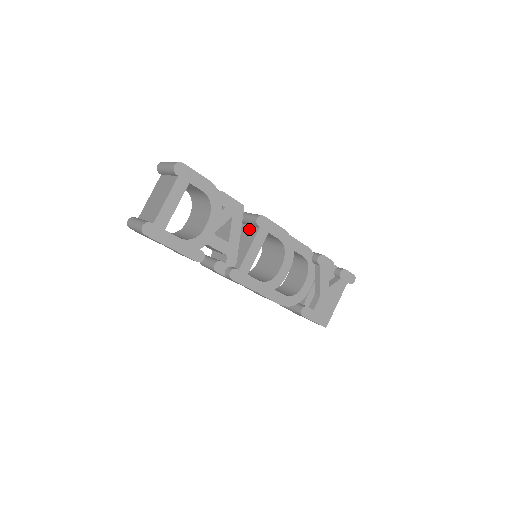
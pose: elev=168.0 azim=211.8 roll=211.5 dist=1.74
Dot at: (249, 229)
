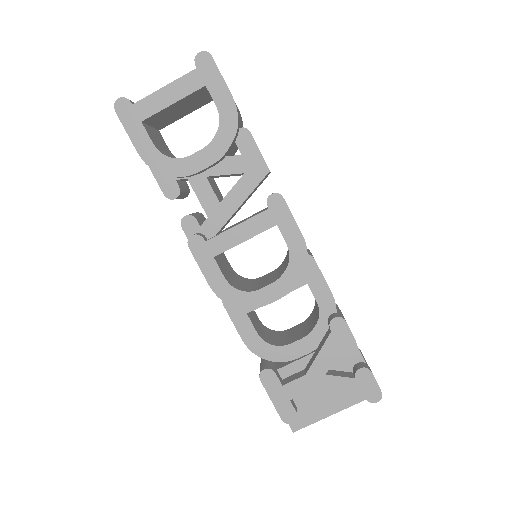
Dot at: (263, 210)
